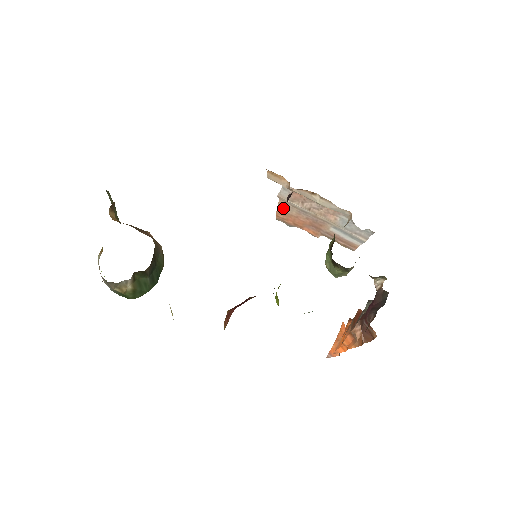
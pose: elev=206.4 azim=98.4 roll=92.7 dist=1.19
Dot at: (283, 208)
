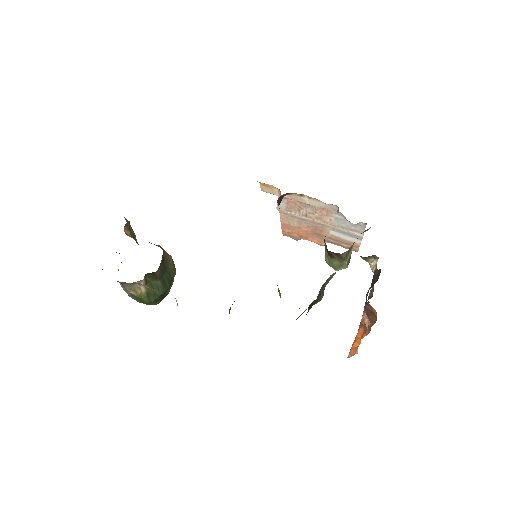
Dot at: (285, 221)
